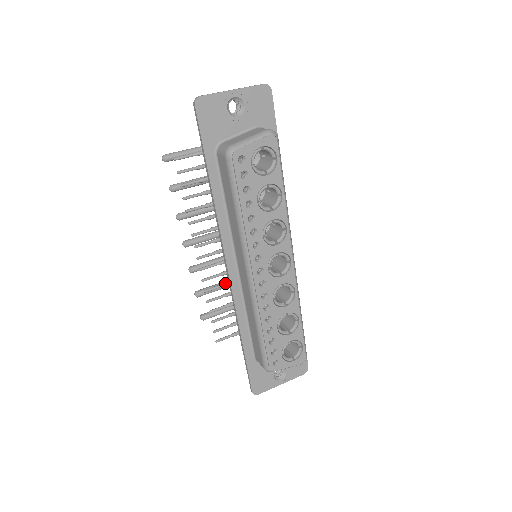
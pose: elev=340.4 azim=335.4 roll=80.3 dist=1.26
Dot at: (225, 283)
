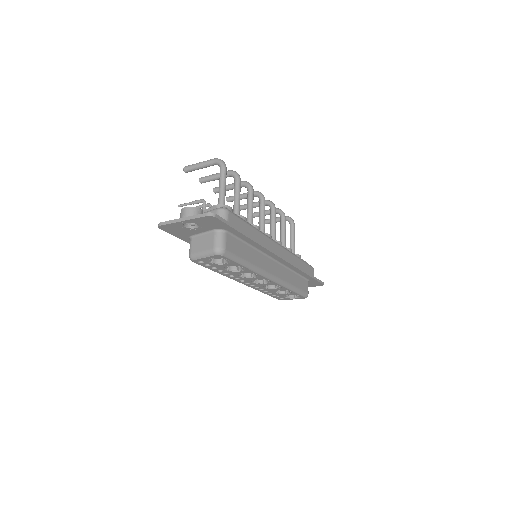
Dot at: occluded
